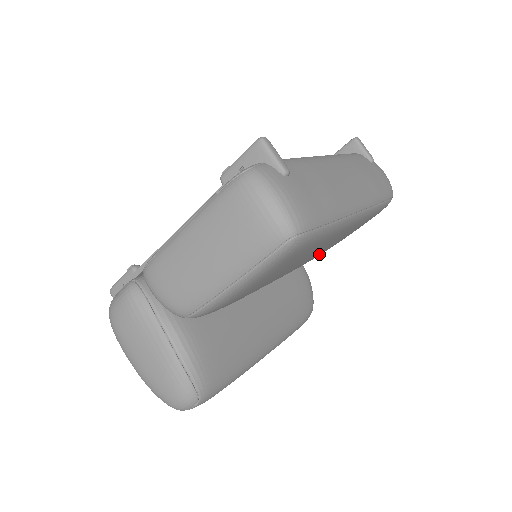
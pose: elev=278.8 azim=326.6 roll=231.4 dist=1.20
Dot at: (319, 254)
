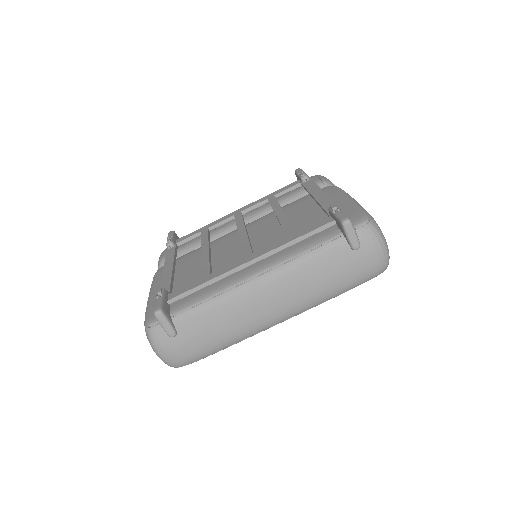
Dot at: occluded
